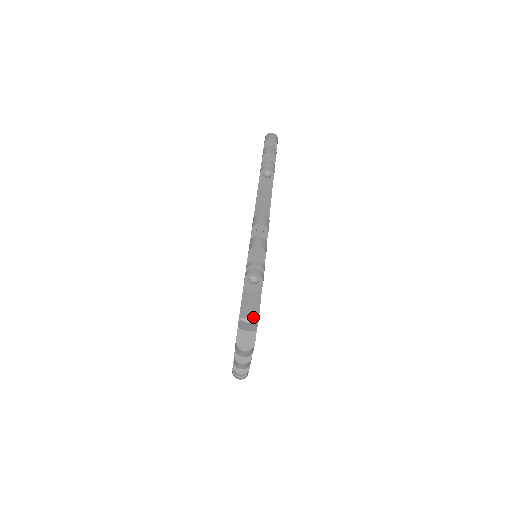
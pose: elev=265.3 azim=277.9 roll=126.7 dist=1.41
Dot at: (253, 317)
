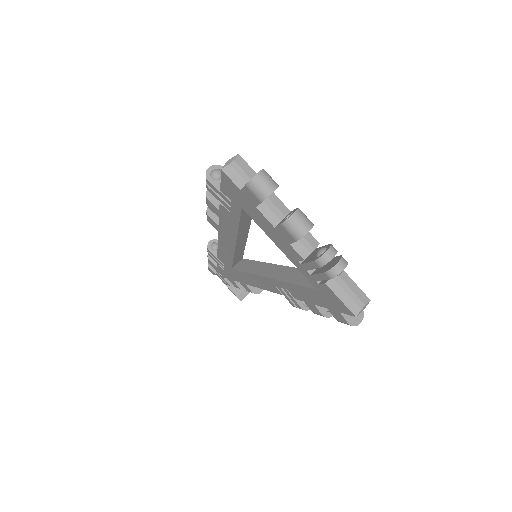
Dot at: (232, 159)
